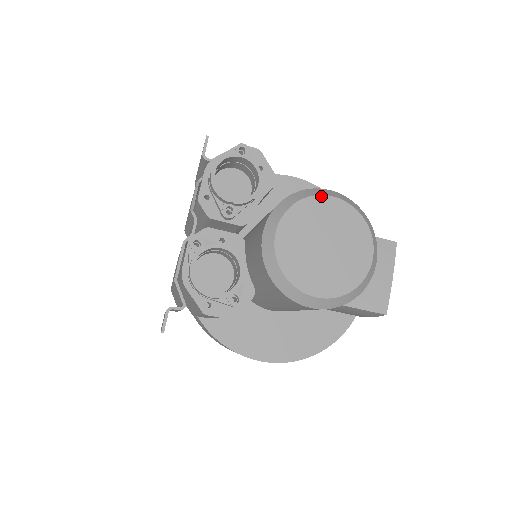
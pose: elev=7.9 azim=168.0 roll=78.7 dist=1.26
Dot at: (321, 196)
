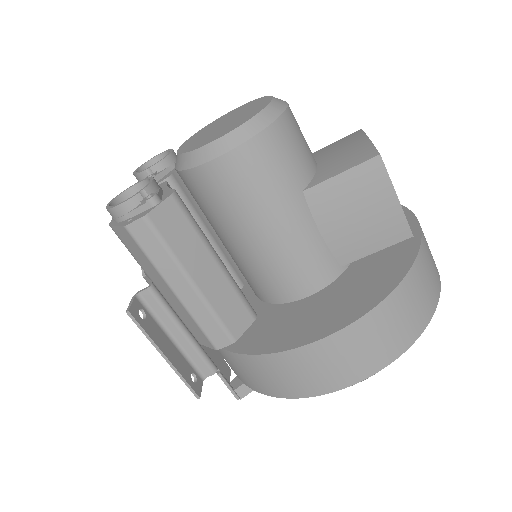
Dot at: (217, 119)
